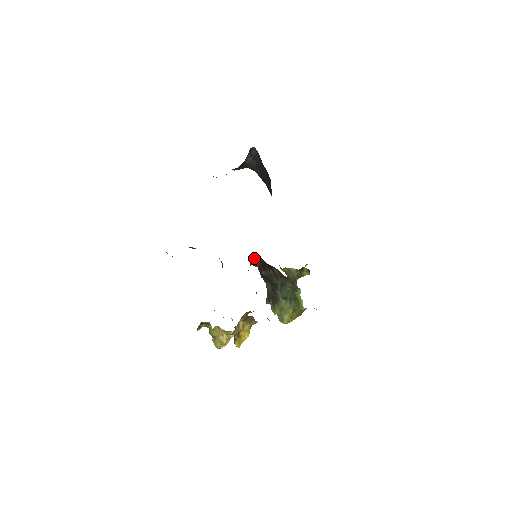
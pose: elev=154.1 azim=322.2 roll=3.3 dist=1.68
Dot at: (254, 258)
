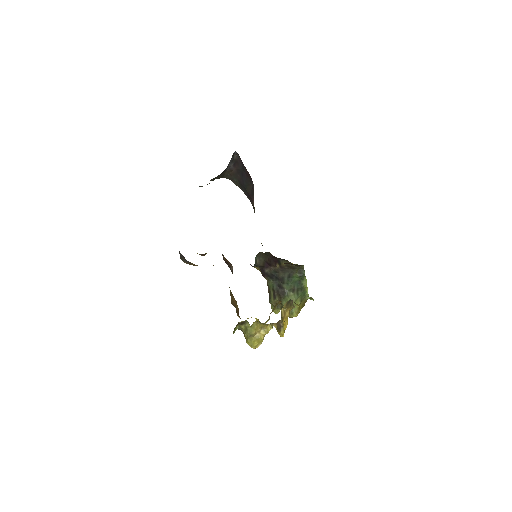
Dot at: (257, 257)
